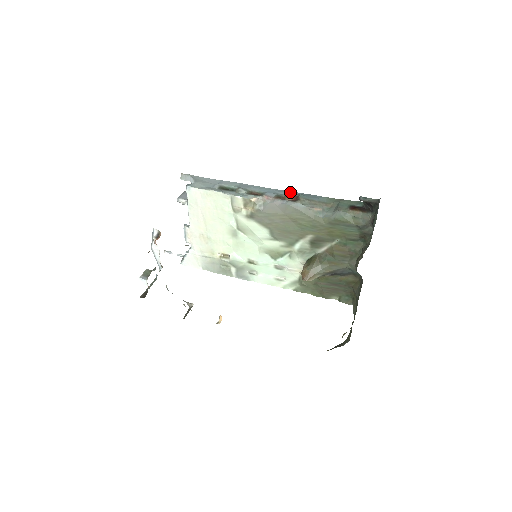
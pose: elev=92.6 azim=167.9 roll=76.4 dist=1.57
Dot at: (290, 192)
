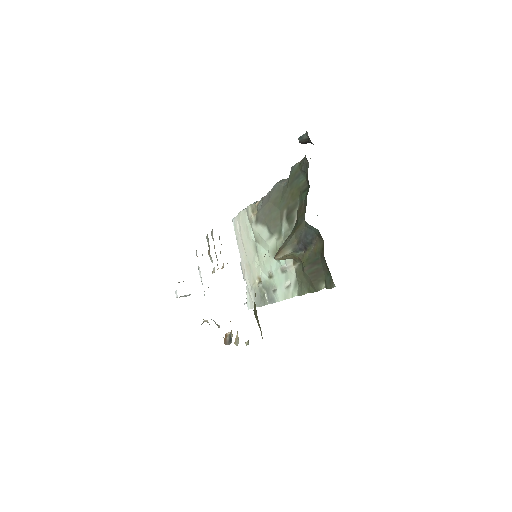
Dot at: occluded
